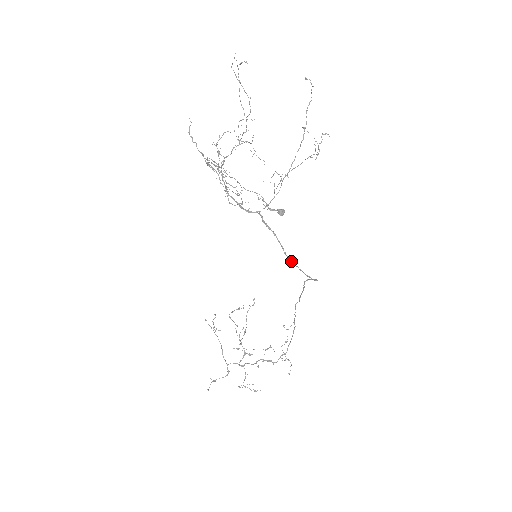
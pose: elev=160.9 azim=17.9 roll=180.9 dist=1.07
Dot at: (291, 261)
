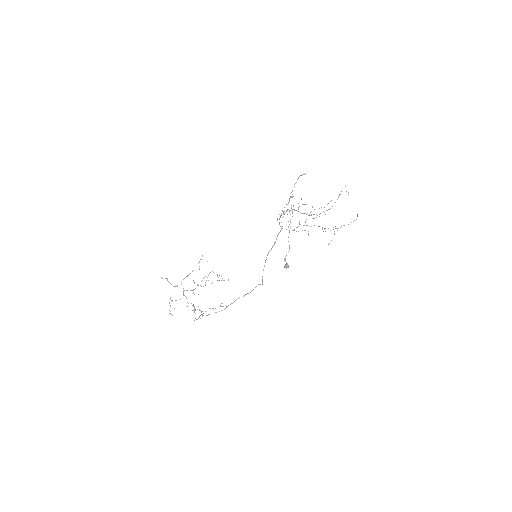
Dot at: occluded
